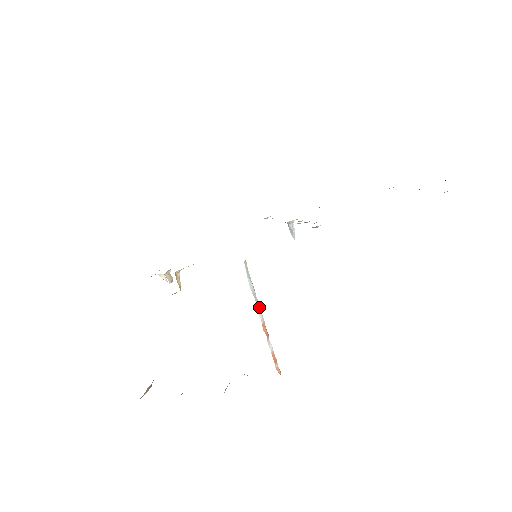
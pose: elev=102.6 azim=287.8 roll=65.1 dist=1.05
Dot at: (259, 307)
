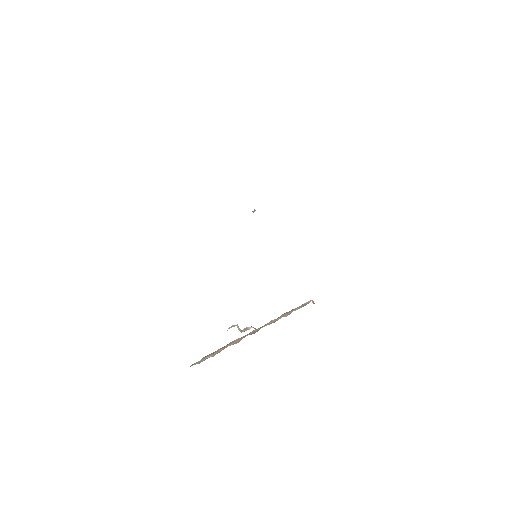
Dot at: (313, 302)
